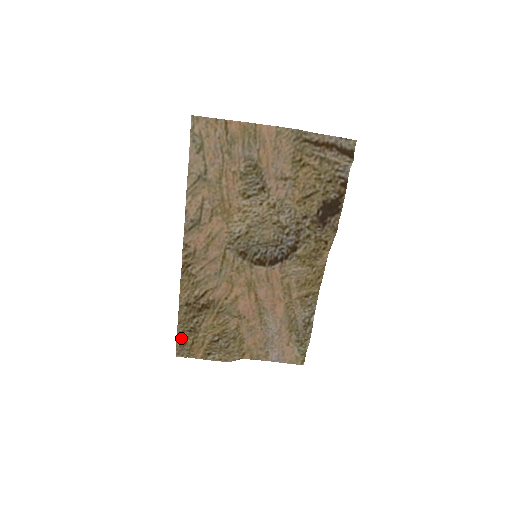
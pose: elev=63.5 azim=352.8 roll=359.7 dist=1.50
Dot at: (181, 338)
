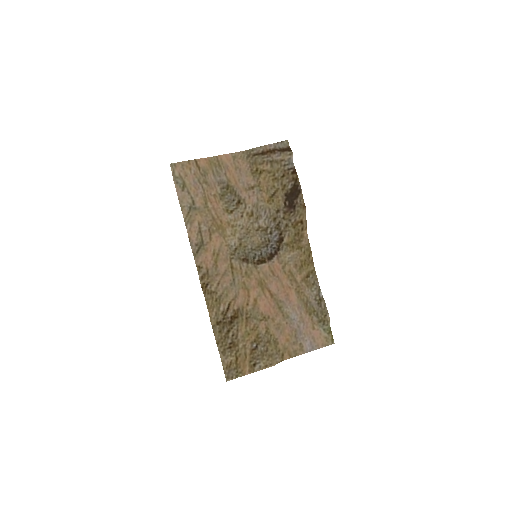
Dot at: (225, 358)
